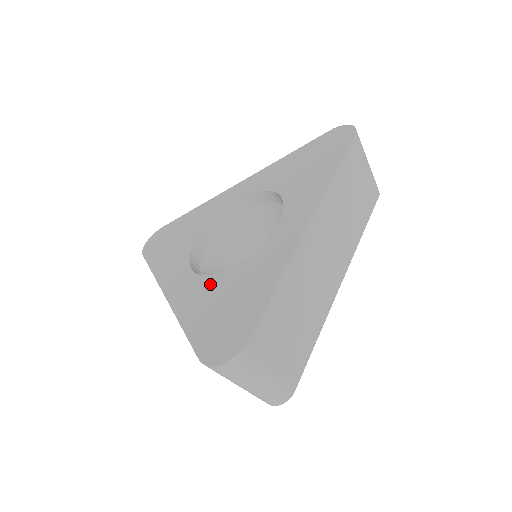
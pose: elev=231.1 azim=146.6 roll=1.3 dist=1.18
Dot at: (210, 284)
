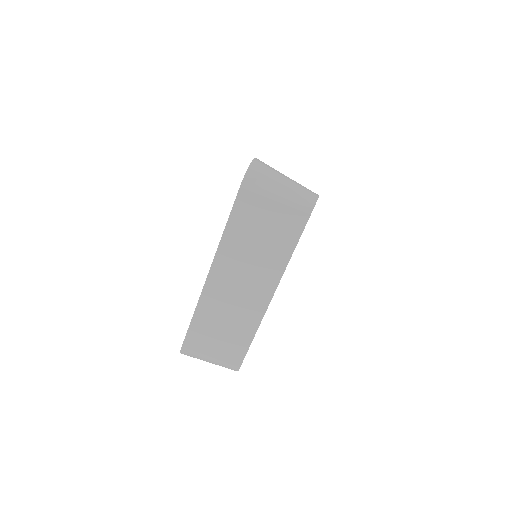
Dot at: occluded
